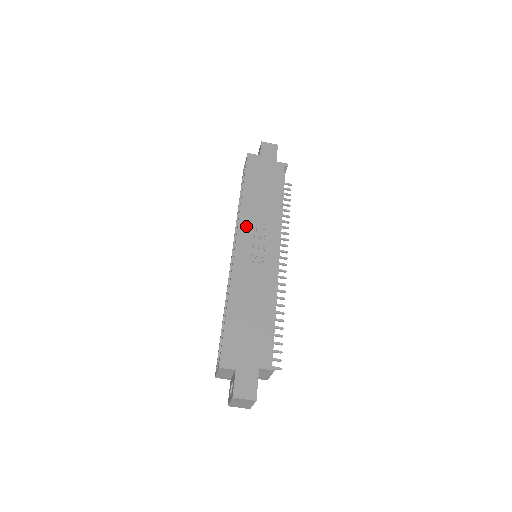
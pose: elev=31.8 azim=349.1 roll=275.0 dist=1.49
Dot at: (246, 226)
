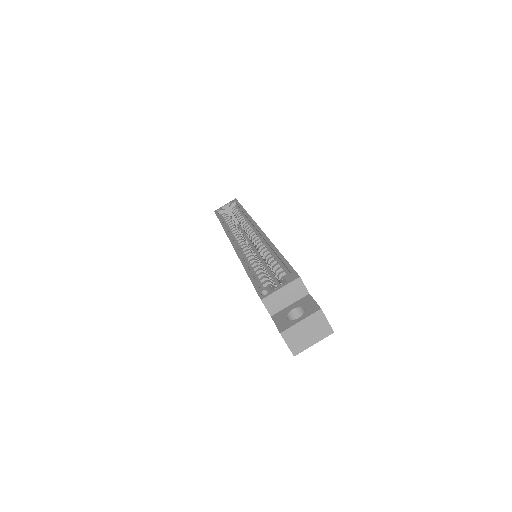
Dot at: occluded
